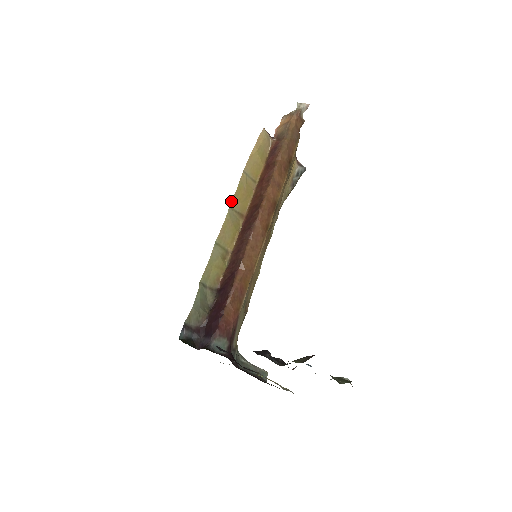
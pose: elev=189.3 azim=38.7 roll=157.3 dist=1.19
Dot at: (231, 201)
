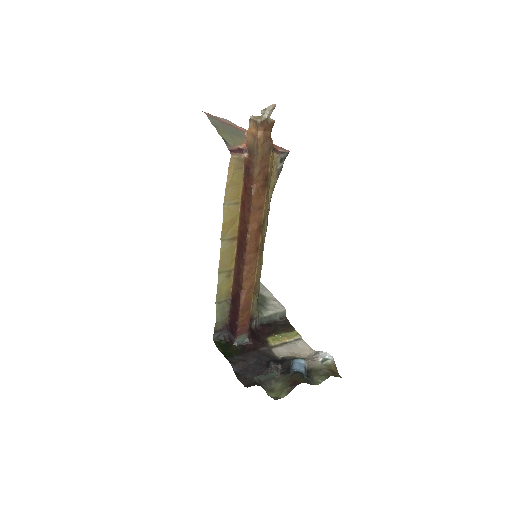
Dot at: (221, 236)
